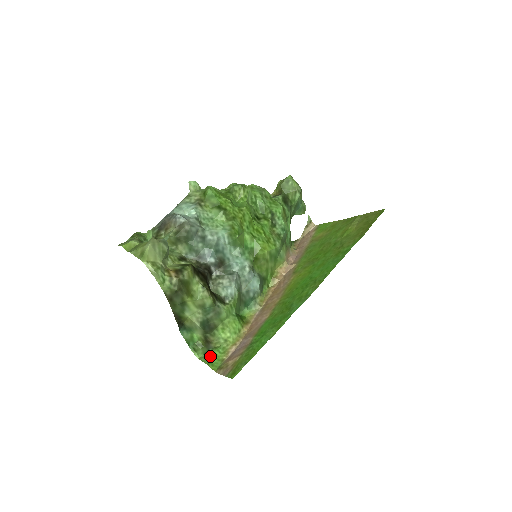
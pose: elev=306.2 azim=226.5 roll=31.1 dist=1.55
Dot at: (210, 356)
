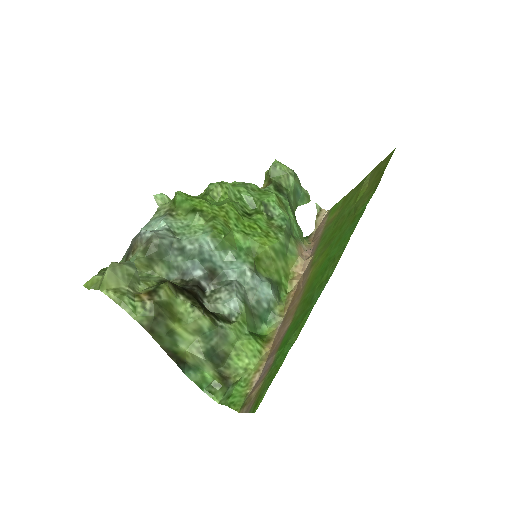
Dot at: (230, 395)
